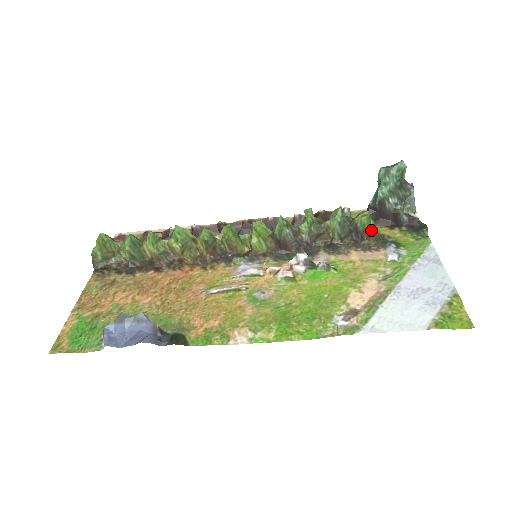
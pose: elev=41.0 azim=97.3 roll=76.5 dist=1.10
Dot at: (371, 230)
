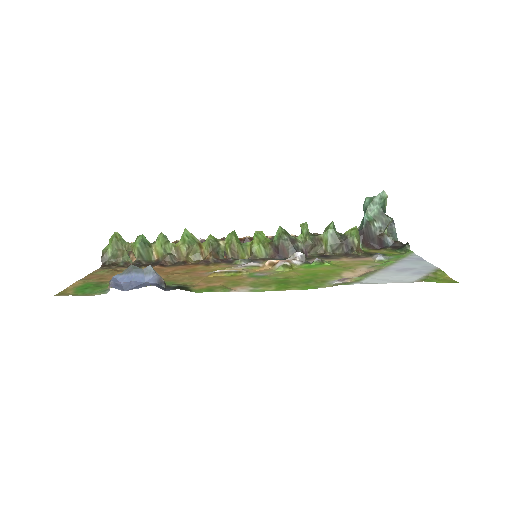
Dot at: occluded
